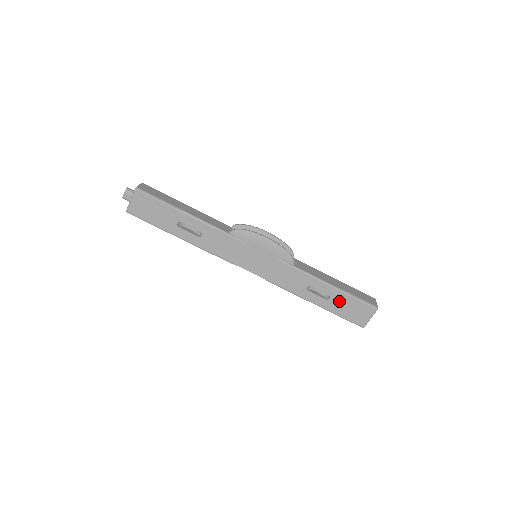
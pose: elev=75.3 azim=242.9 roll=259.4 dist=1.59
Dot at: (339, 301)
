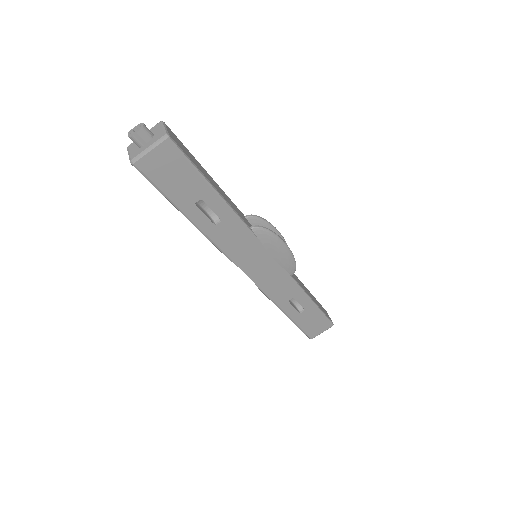
Dot at: (309, 315)
